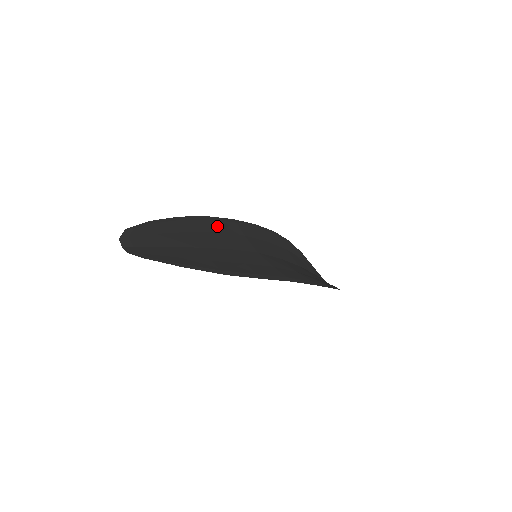
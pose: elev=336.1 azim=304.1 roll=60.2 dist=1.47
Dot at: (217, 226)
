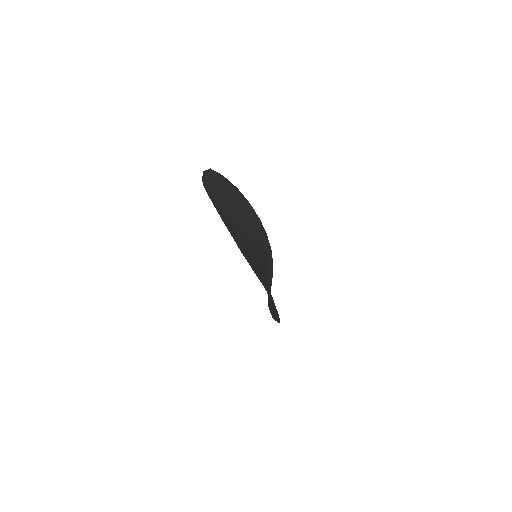
Dot at: (251, 215)
